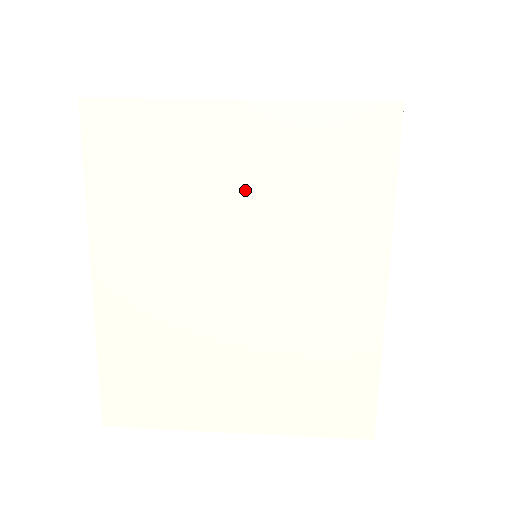
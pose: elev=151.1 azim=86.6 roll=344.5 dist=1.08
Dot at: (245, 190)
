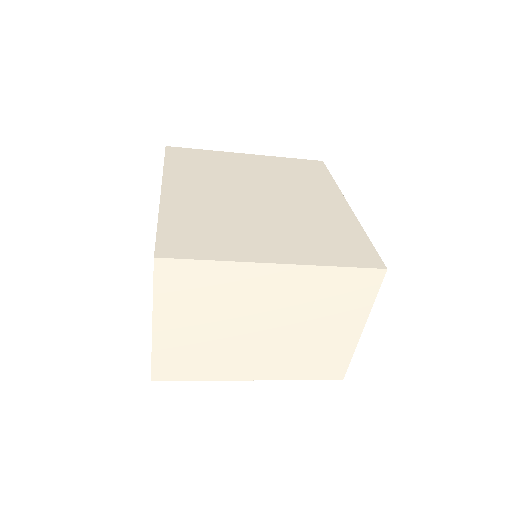
Dot at: (256, 173)
